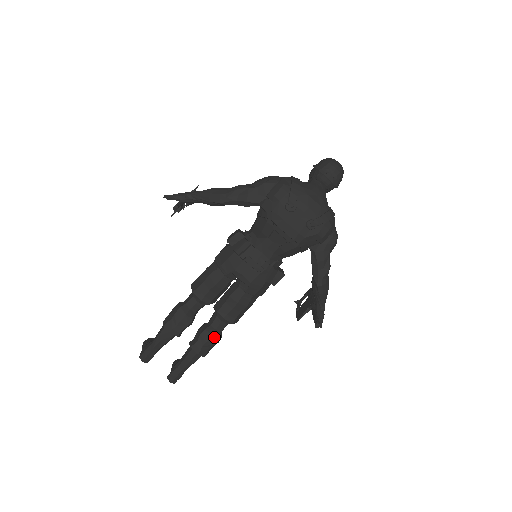
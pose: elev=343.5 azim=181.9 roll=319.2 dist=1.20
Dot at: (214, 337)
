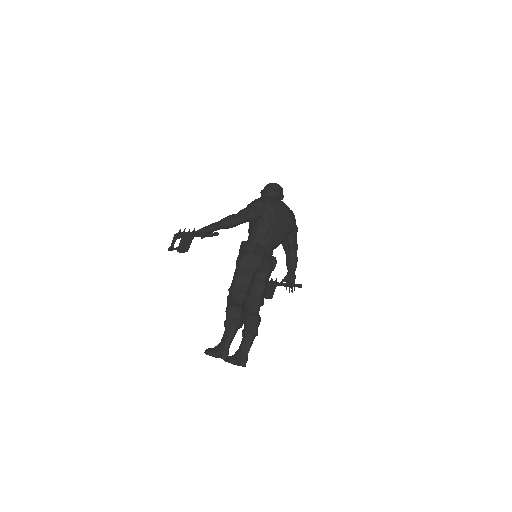
Dot at: (259, 318)
